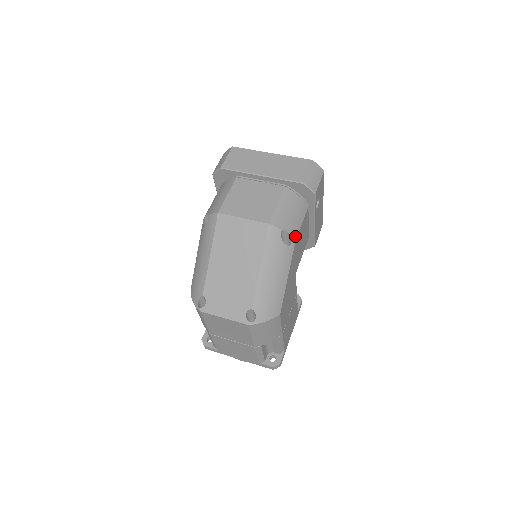
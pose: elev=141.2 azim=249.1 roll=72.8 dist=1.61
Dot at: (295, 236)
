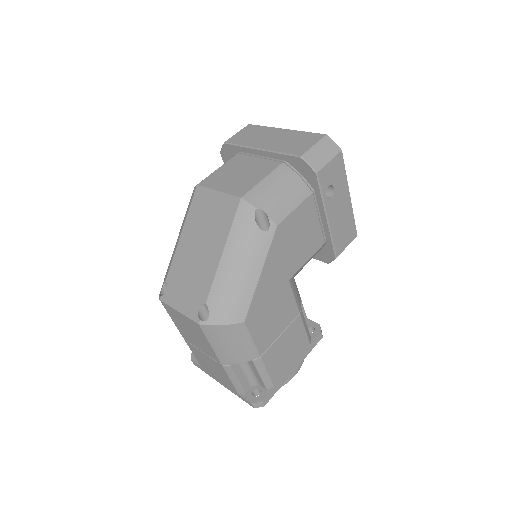
Dot at: (277, 221)
